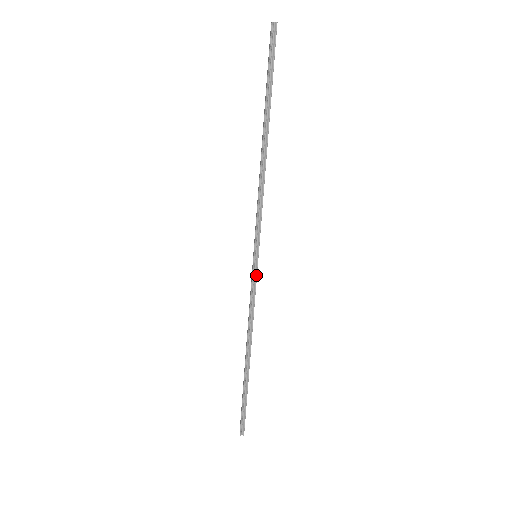
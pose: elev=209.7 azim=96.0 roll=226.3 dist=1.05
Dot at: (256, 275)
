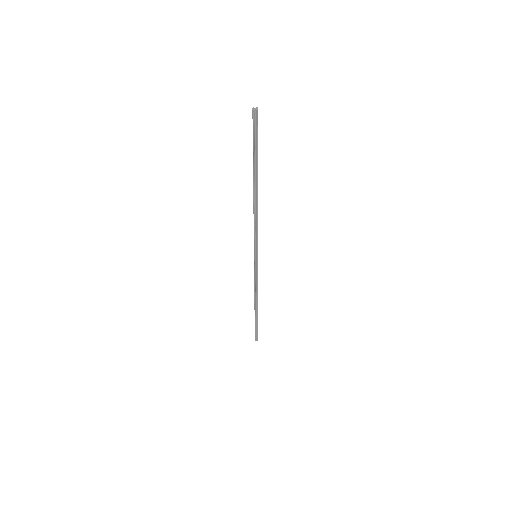
Dot at: (257, 267)
